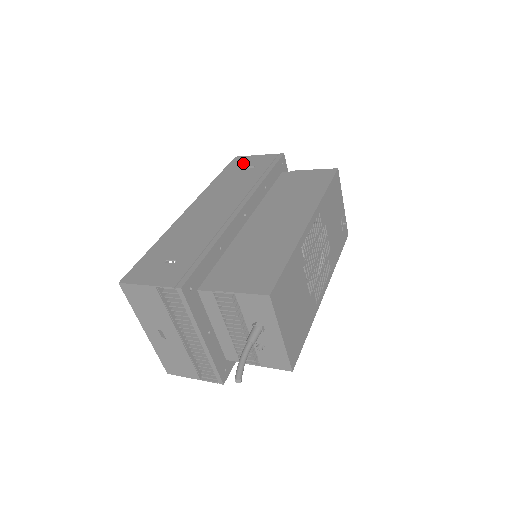
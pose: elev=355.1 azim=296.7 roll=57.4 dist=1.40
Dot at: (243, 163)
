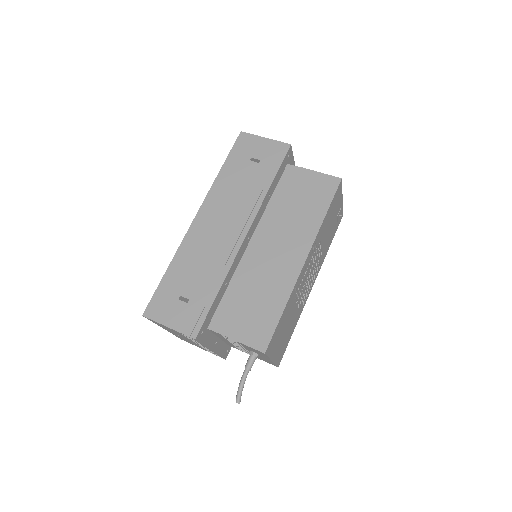
Dot at: (248, 149)
